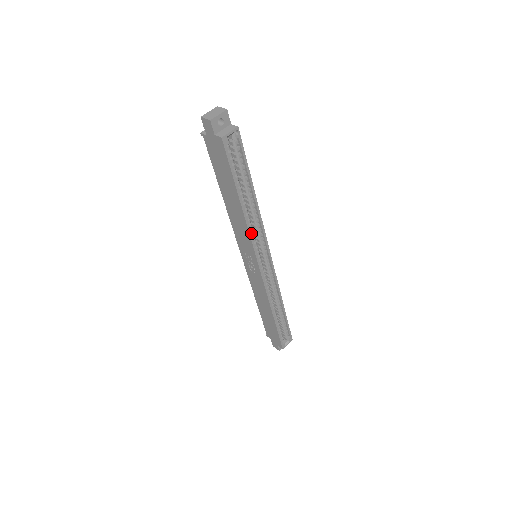
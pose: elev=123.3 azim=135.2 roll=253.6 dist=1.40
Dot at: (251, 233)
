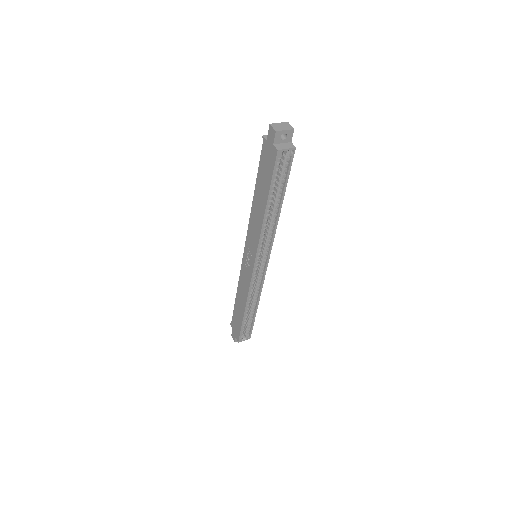
Dot at: (262, 236)
